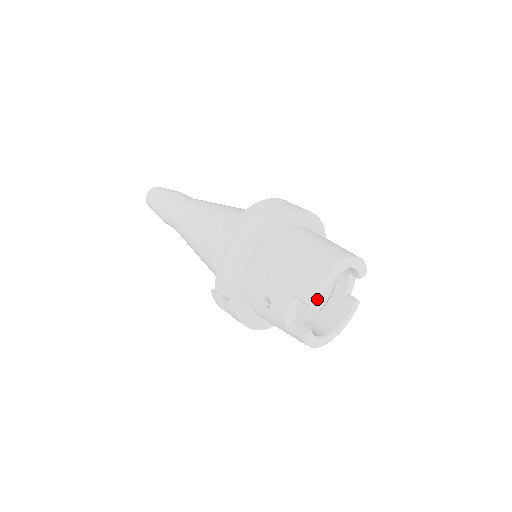
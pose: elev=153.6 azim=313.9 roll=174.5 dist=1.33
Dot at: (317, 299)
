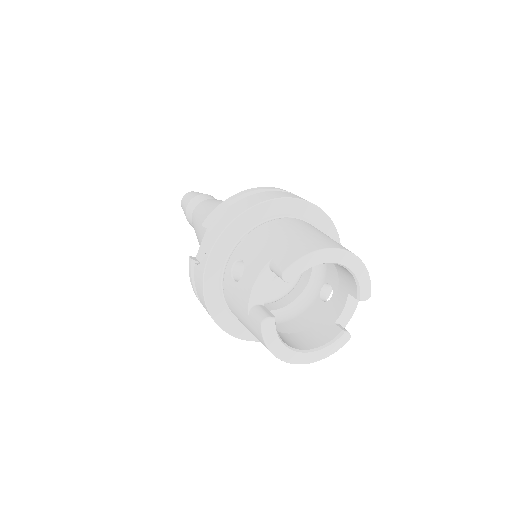
Dot at: (295, 275)
